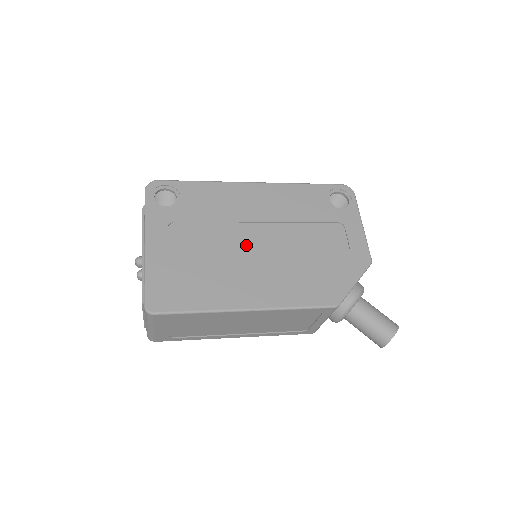
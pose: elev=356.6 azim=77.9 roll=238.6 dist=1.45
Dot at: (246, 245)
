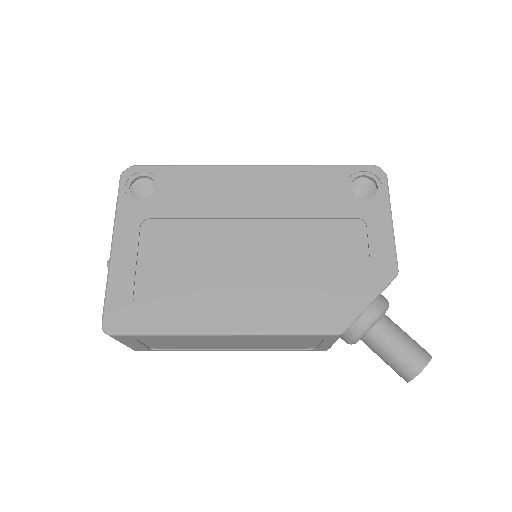
Dot at: (233, 249)
